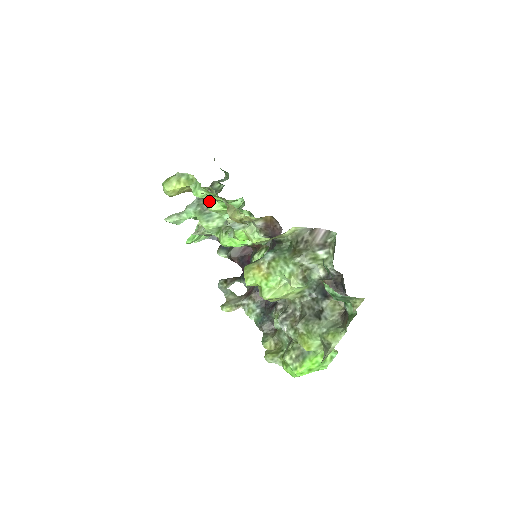
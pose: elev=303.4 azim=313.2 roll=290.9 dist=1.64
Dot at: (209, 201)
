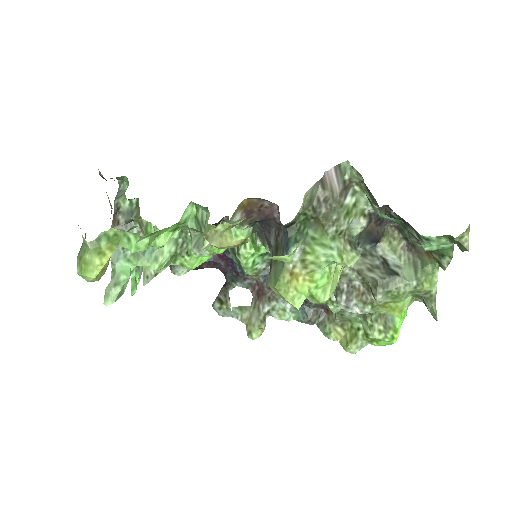
Dot at: occluded
